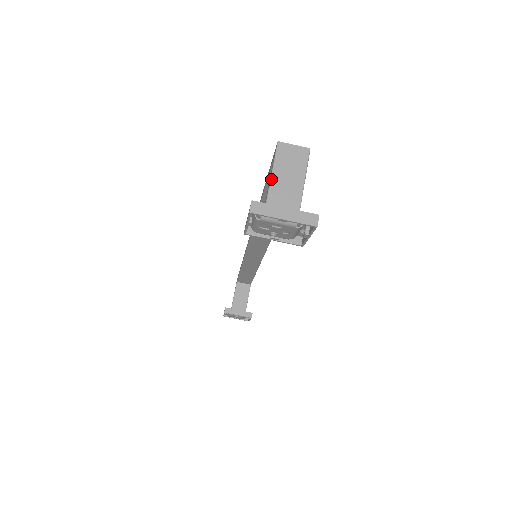
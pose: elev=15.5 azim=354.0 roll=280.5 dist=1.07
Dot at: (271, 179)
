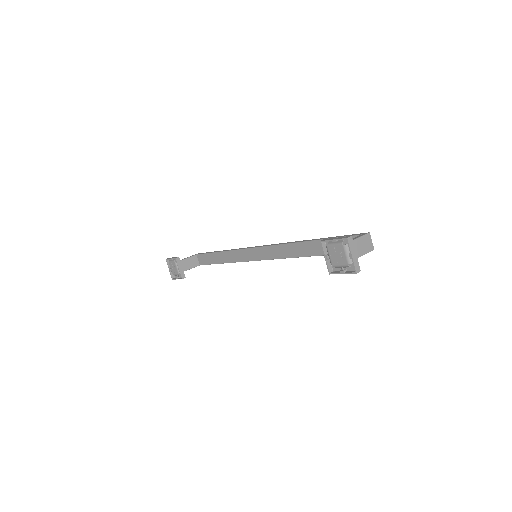
Dot at: (356, 239)
